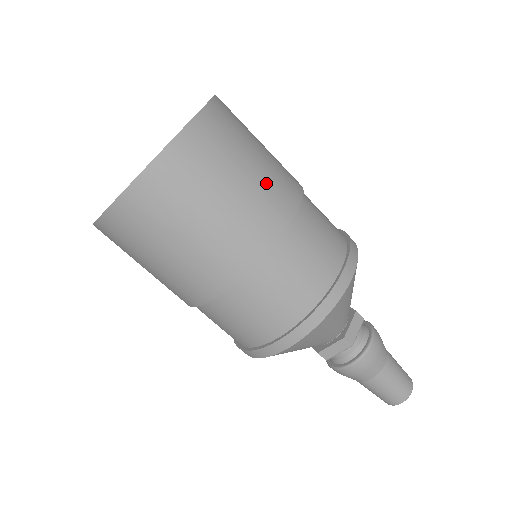
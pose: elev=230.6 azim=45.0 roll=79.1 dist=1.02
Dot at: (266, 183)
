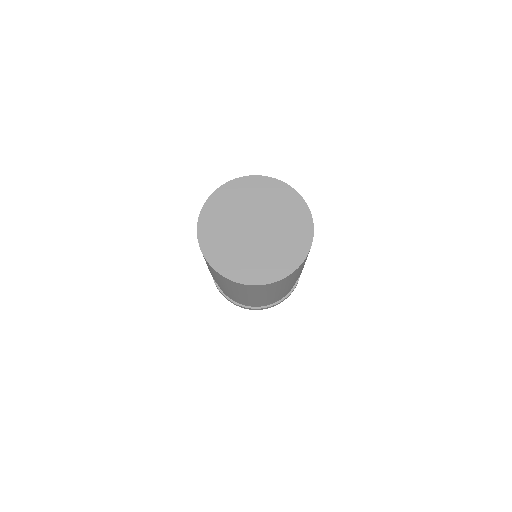
Dot at: occluded
